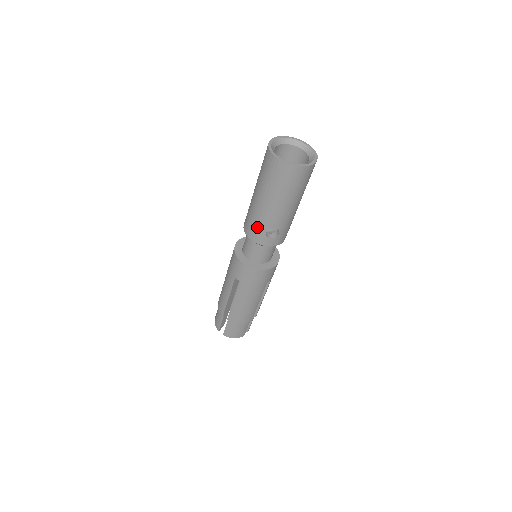
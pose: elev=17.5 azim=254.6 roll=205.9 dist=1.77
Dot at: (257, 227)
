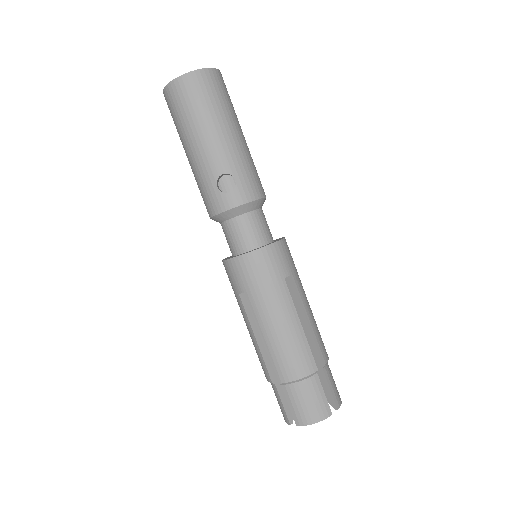
Dot at: (207, 190)
